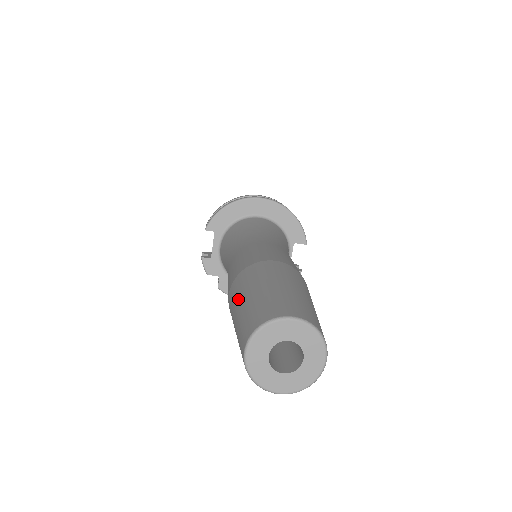
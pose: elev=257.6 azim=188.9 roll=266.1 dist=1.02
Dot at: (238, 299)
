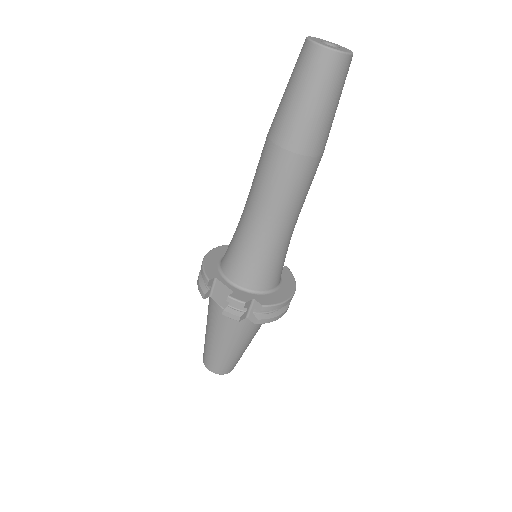
Dot at: (286, 104)
